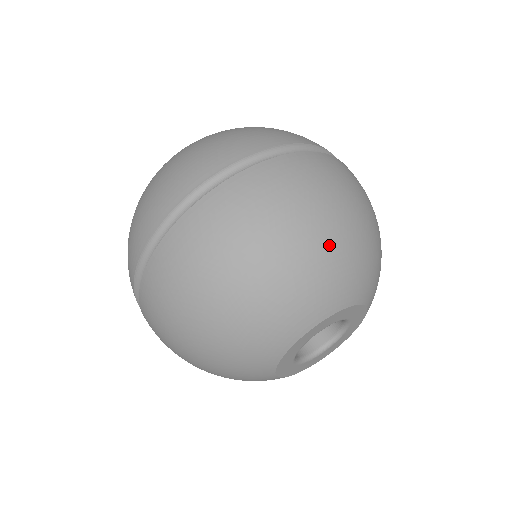
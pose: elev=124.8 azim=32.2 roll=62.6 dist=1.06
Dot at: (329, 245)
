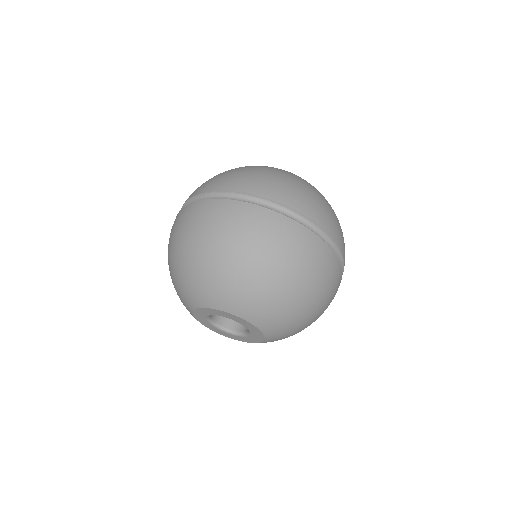
Dot at: (302, 312)
